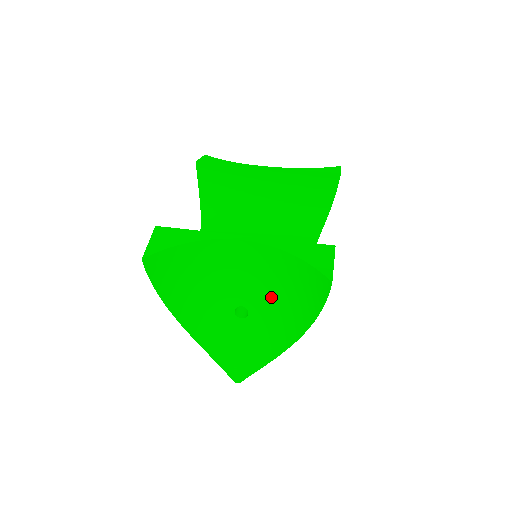
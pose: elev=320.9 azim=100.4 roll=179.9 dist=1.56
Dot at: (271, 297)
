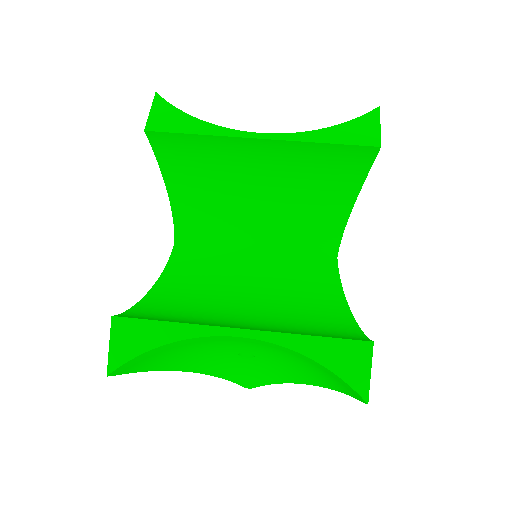
Dot at: (283, 357)
